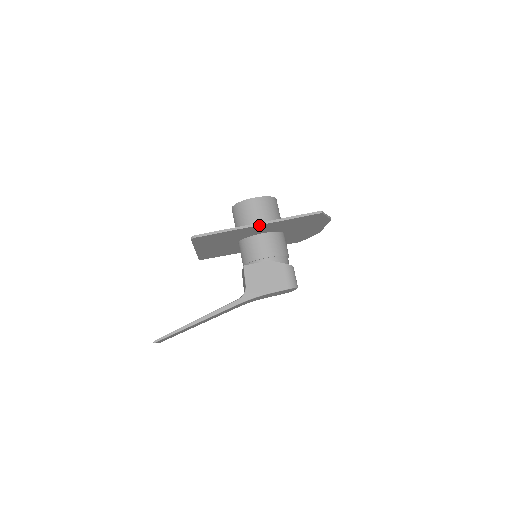
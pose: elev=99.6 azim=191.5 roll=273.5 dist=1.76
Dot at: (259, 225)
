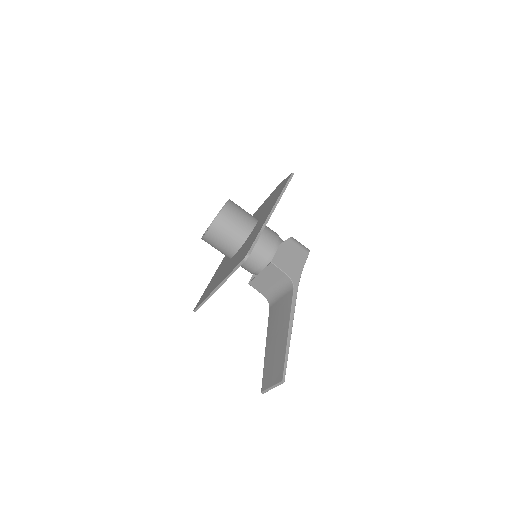
Dot at: (273, 211)
